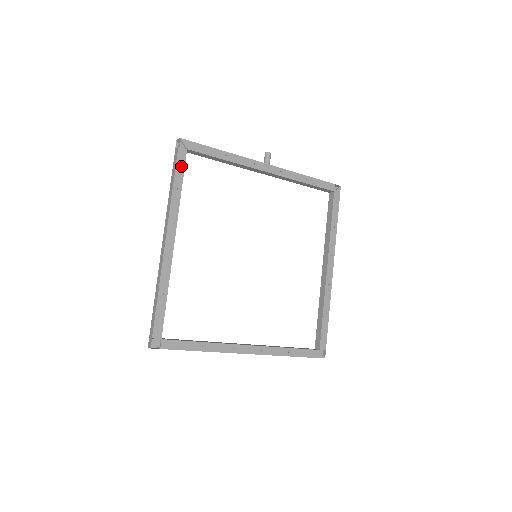
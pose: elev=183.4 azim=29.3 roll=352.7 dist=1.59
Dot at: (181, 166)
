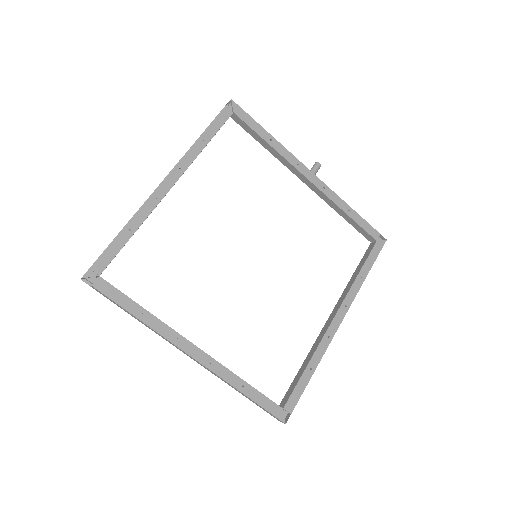
Dot at: (219, 123)
